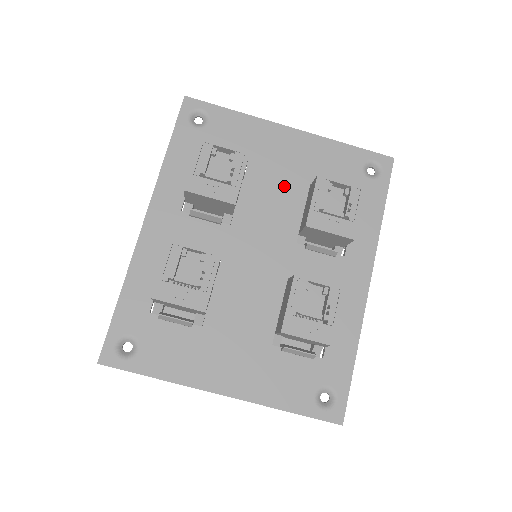
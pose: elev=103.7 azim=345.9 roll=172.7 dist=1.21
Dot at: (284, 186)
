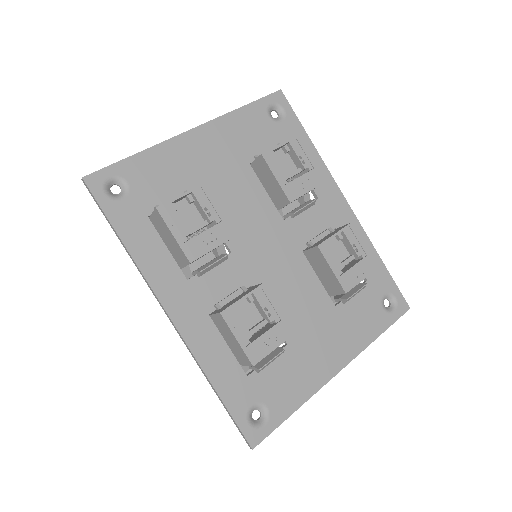
Dot at: (235, 184)
